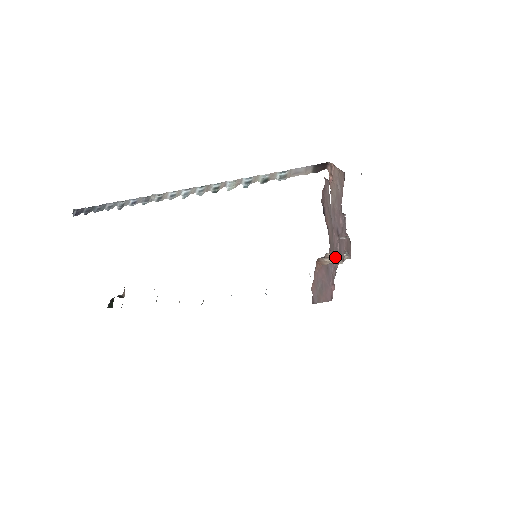
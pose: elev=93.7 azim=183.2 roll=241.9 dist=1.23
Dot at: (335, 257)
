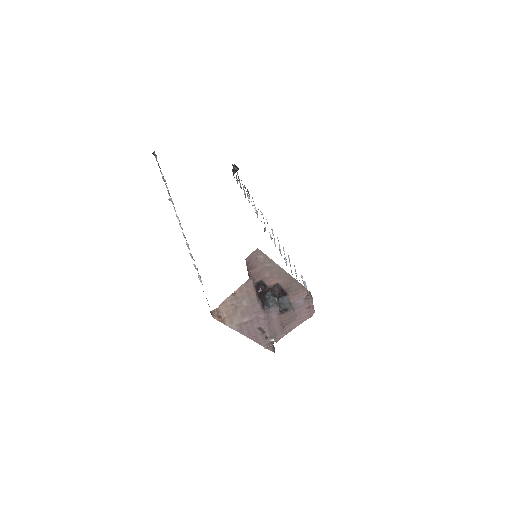
Dot at: (264, 345)
